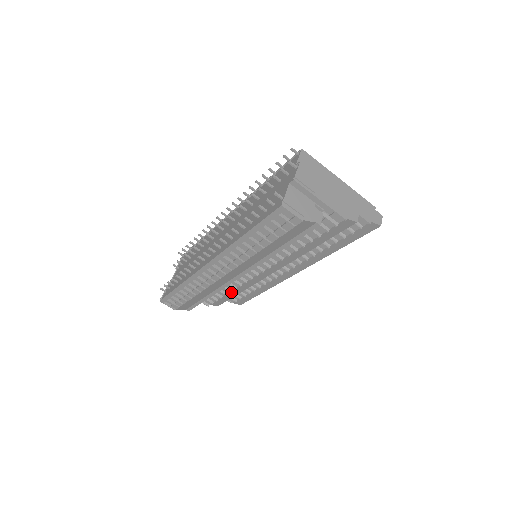
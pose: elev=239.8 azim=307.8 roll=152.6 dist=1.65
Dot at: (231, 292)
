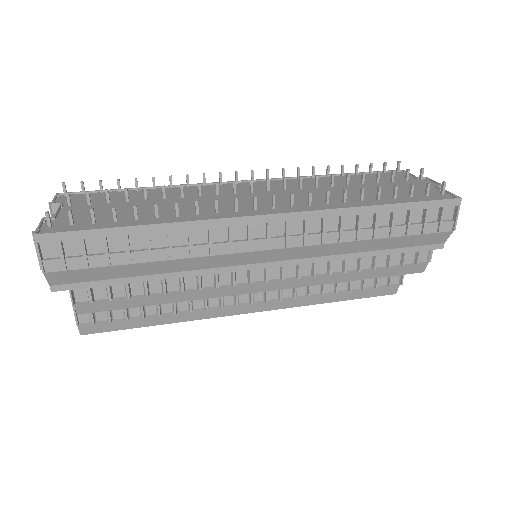
Dot at: (157, 294)
